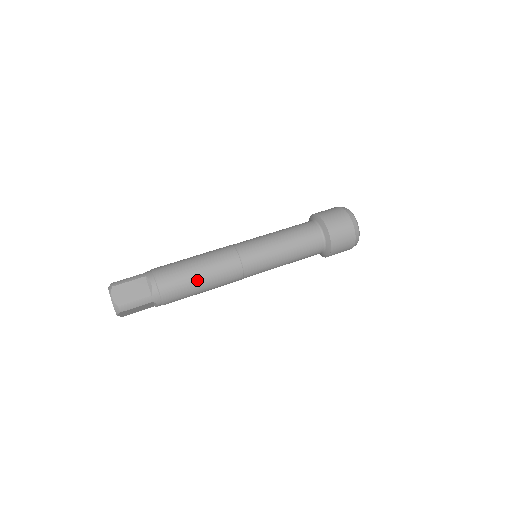
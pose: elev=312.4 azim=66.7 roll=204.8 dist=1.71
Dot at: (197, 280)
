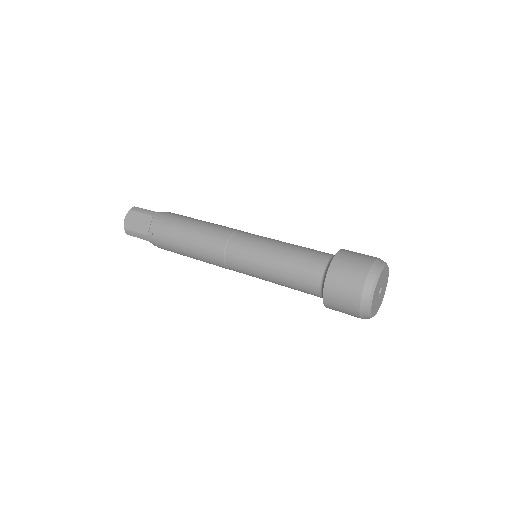
Dot at: (183, 245)
